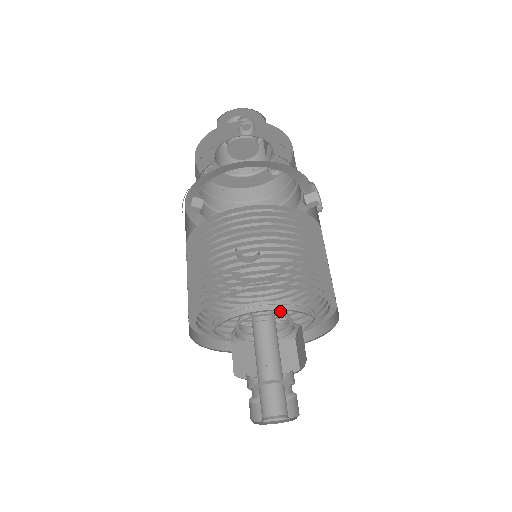
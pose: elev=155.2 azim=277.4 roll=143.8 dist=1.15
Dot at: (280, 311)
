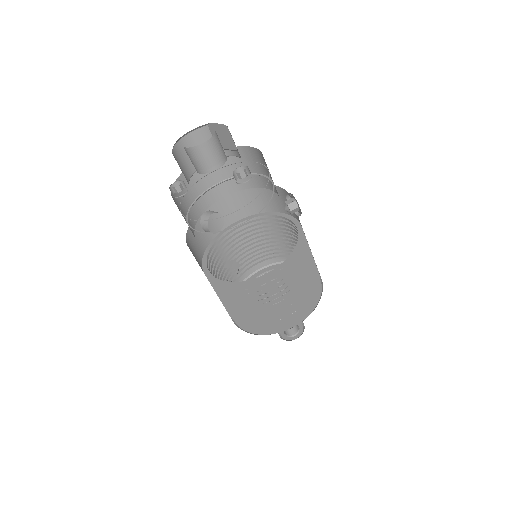
Dot at: occluded
